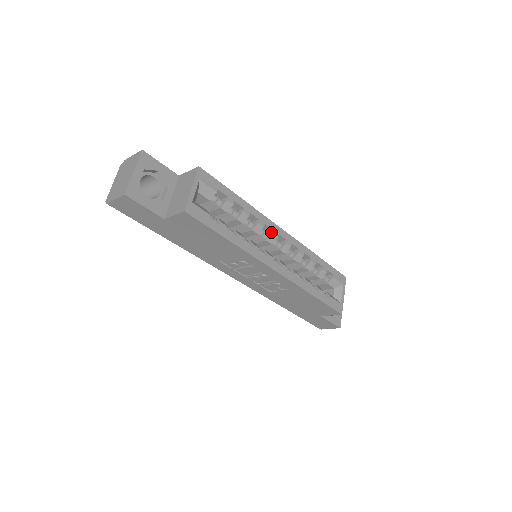
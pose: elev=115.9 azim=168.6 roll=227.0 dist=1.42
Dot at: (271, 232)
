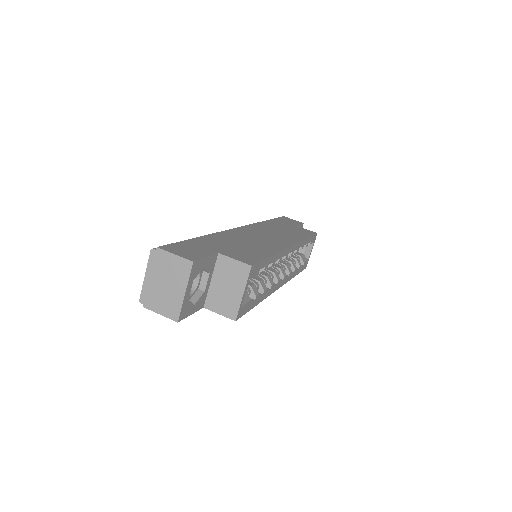
Dot at: (284, 257)
